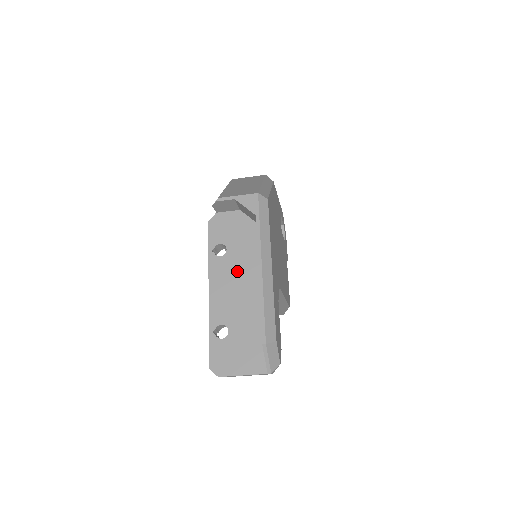
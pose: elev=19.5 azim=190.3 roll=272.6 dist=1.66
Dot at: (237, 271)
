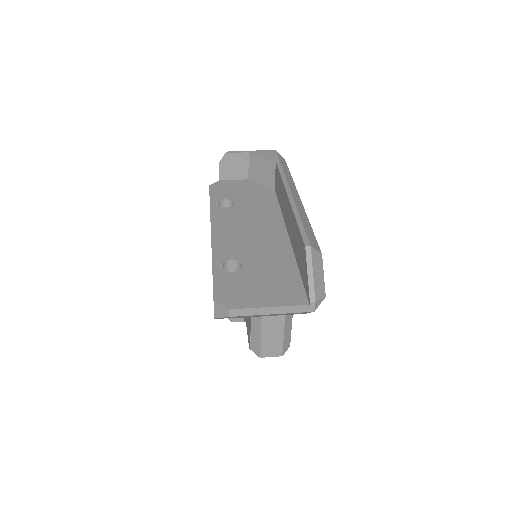
Dot at: (249, 218)
